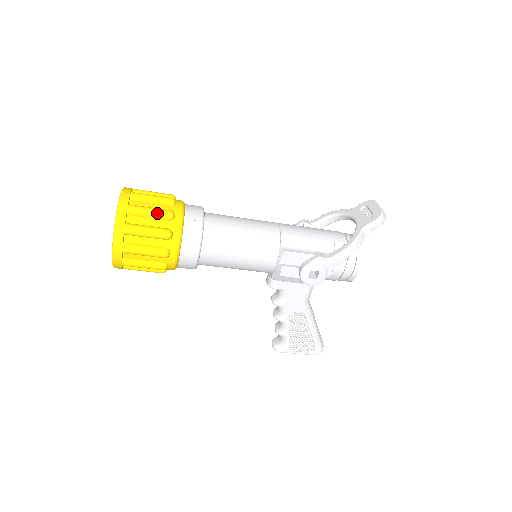
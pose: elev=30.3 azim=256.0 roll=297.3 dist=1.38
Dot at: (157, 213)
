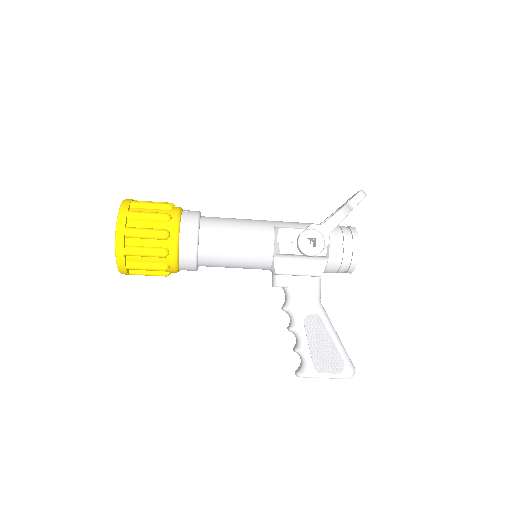
Dot at: (157, 204)
